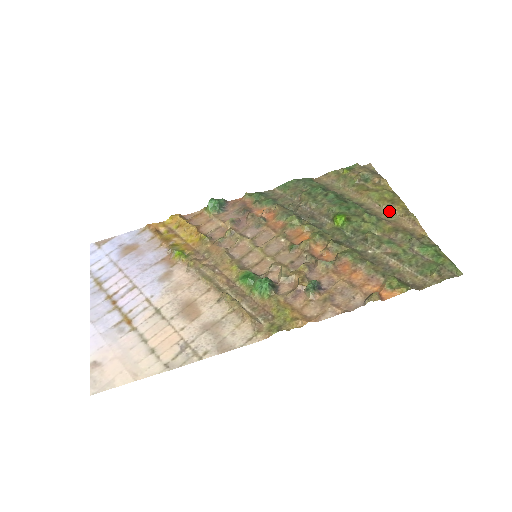
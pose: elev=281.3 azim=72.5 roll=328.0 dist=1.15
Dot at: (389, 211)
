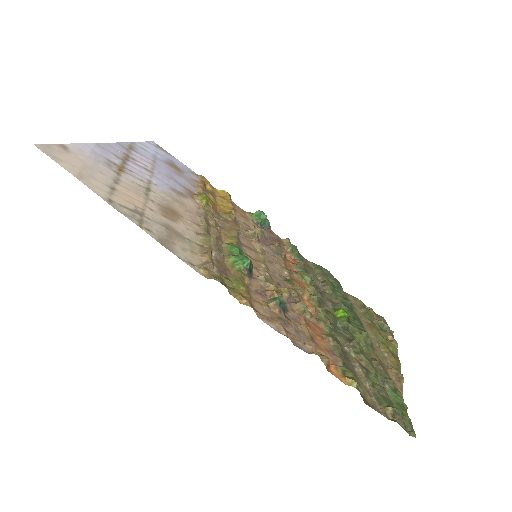
Dot at: (384, 355)
